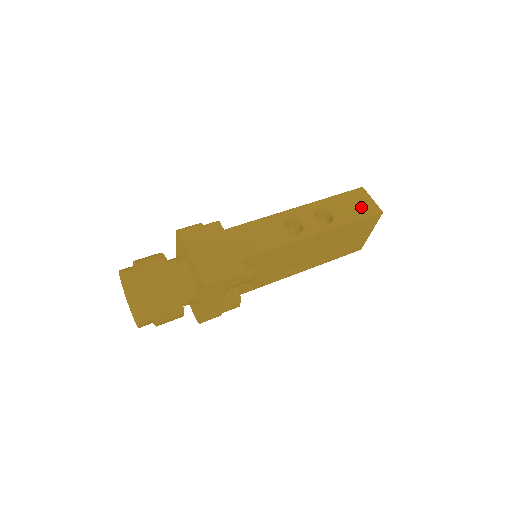
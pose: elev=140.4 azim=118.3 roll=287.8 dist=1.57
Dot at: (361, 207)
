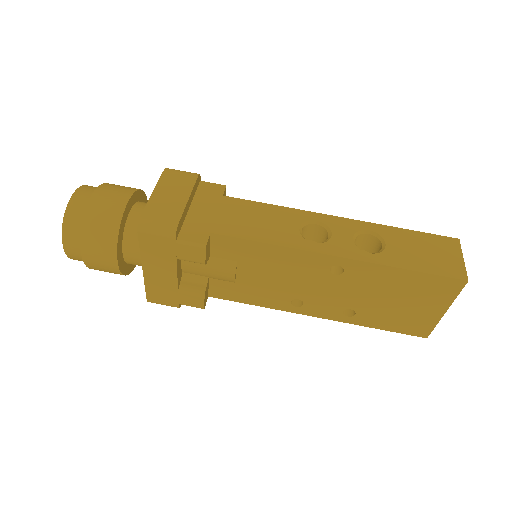
Dot at: (436, 258)
